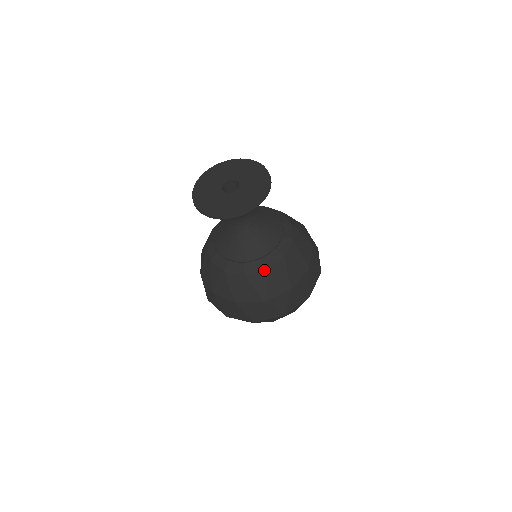
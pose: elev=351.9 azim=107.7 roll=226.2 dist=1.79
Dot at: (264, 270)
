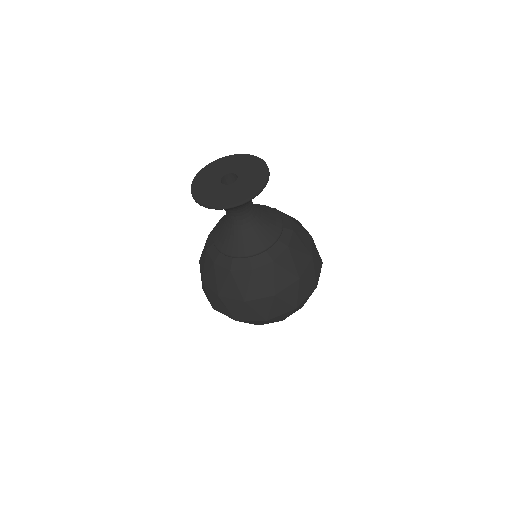
Dot at: (271, 262)
